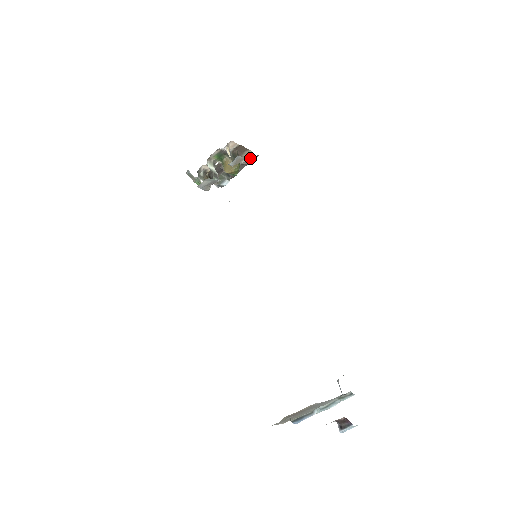
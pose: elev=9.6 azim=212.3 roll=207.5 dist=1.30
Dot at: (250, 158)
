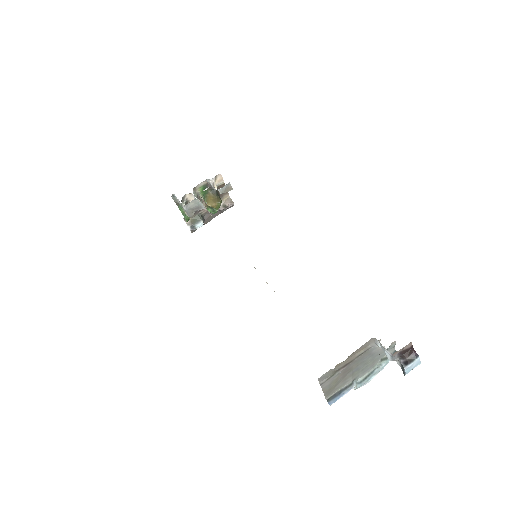
Dot at: (228, 203)
